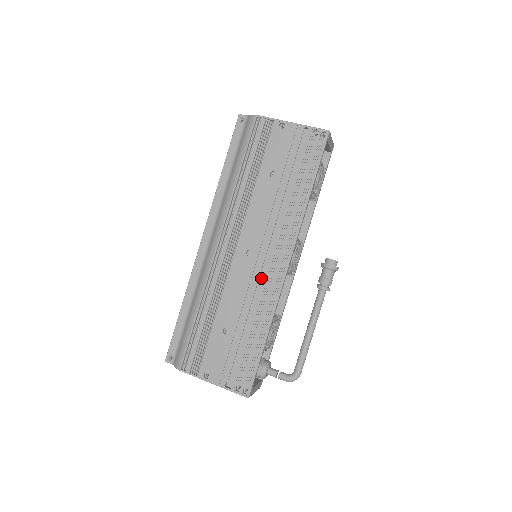
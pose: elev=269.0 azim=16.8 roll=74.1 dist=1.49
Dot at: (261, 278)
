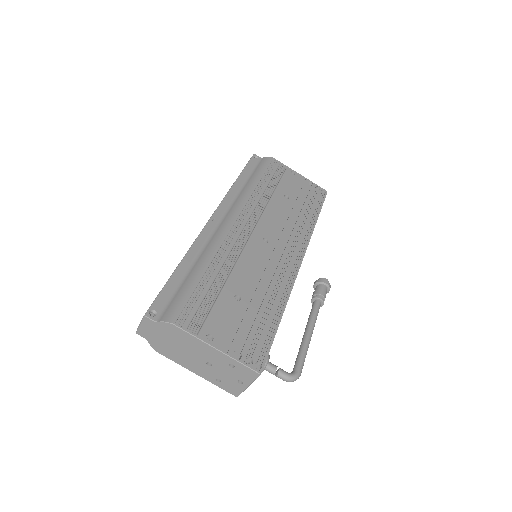
Dot at: (273, 266)
